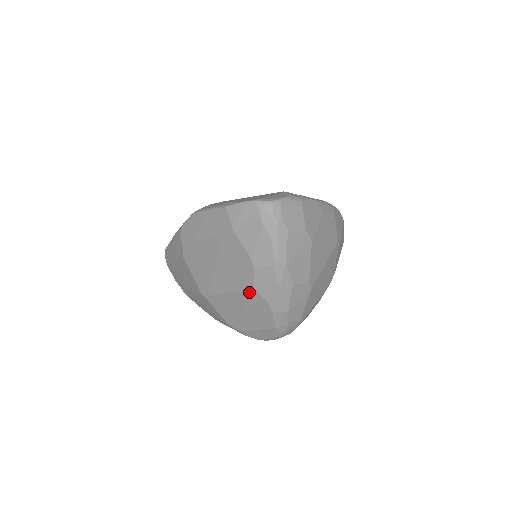
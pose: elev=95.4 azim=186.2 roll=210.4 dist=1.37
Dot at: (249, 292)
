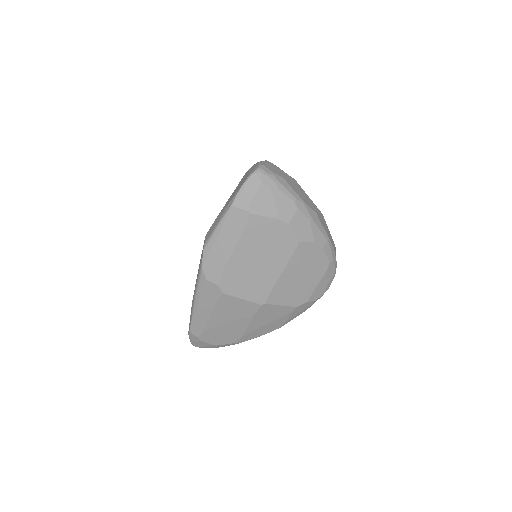
Dot at: (297, 250)
